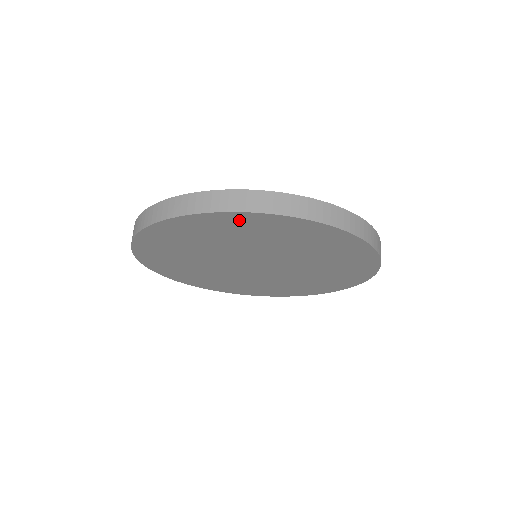
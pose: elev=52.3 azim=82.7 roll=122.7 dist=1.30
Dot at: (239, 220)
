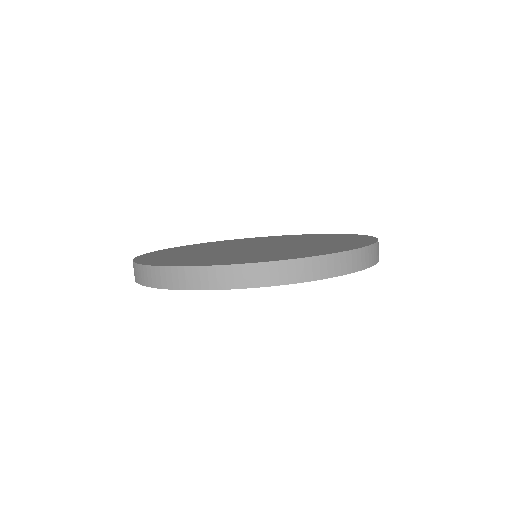
Dot at: occluded
